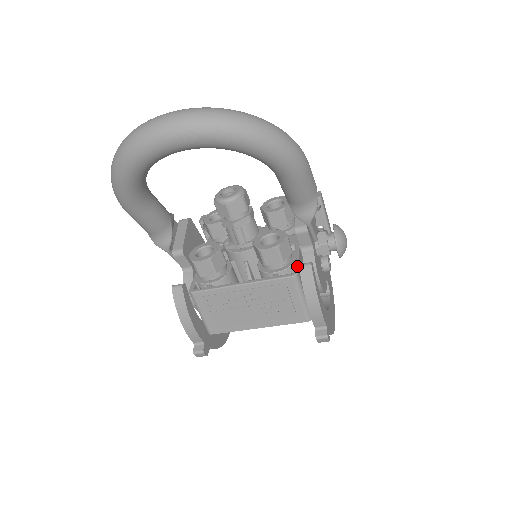
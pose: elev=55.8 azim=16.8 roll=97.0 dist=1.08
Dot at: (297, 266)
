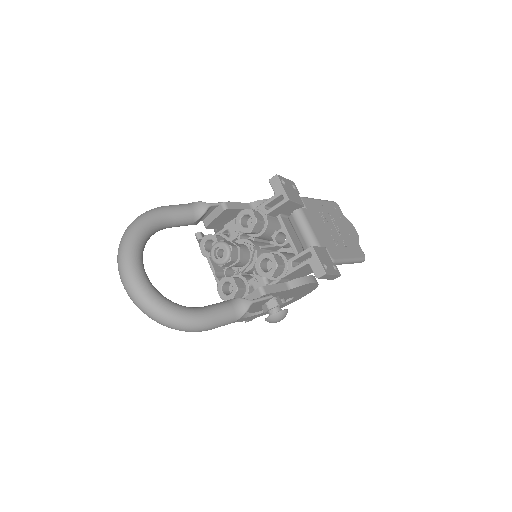
Dot at: occluded
